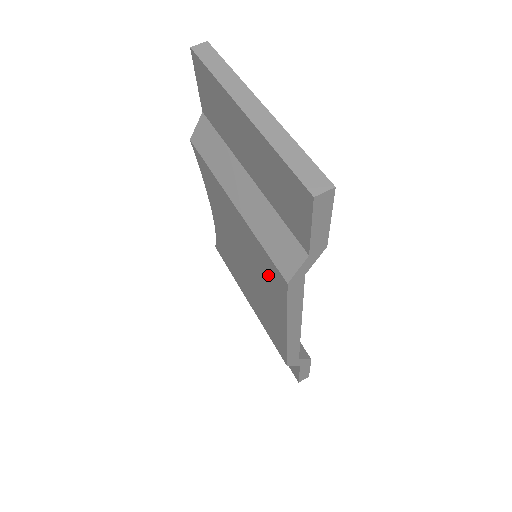
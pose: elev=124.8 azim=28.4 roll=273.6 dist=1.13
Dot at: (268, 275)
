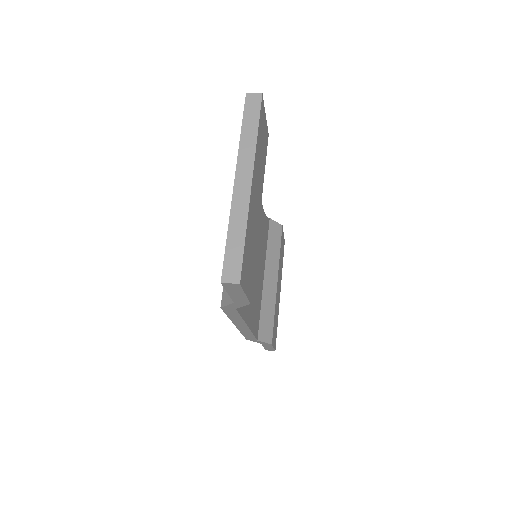
Dot at: occluded
